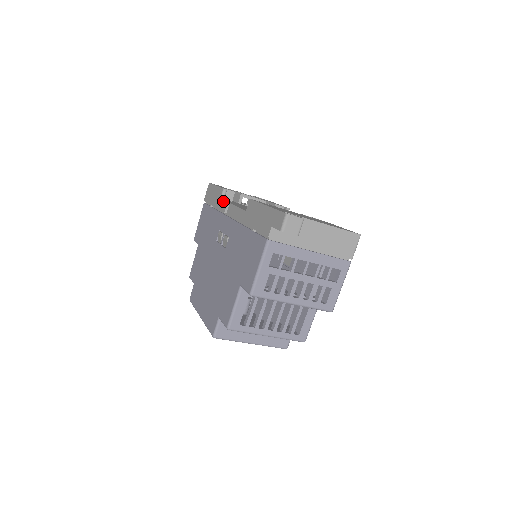
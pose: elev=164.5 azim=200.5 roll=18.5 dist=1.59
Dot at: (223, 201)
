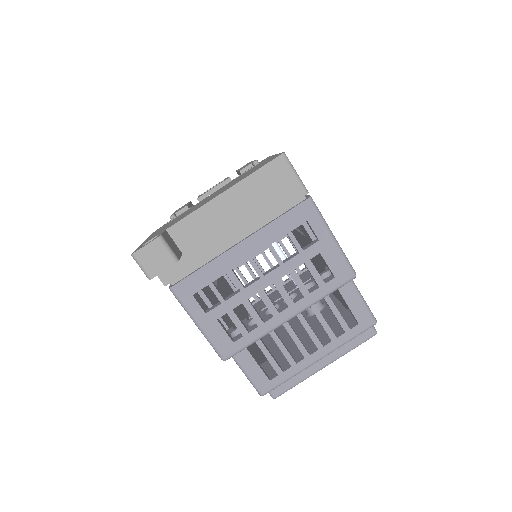
Dot at: occluded
